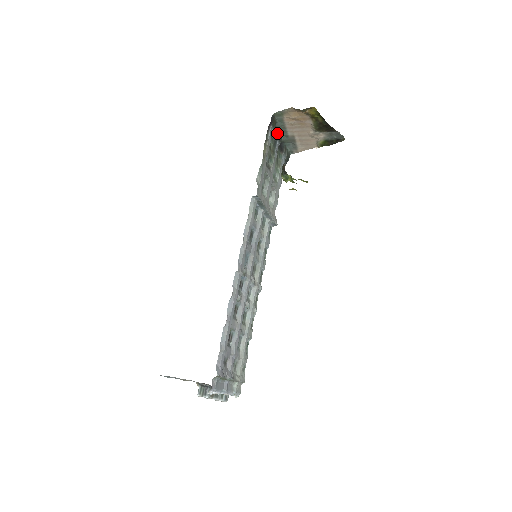
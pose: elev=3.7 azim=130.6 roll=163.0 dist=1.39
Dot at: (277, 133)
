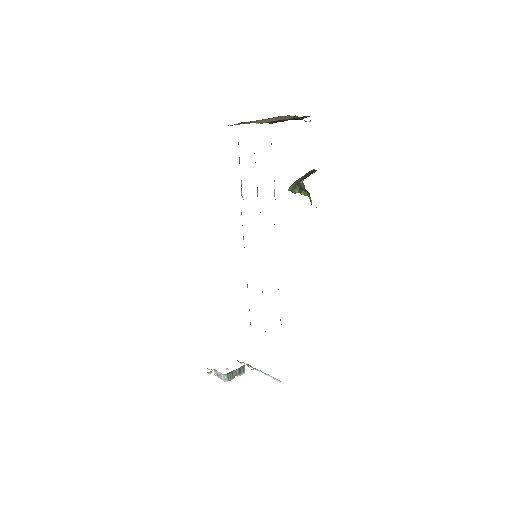
Dot at: occluded
